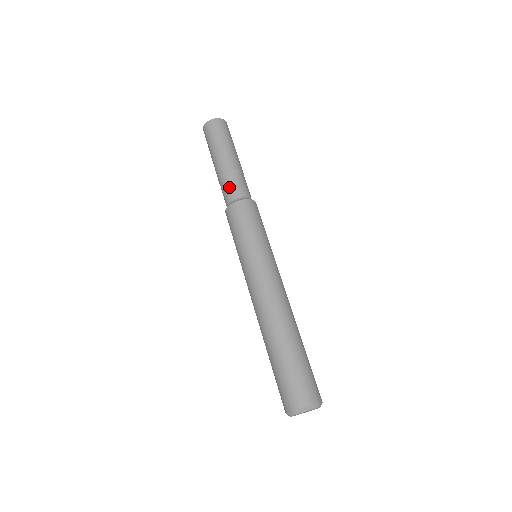
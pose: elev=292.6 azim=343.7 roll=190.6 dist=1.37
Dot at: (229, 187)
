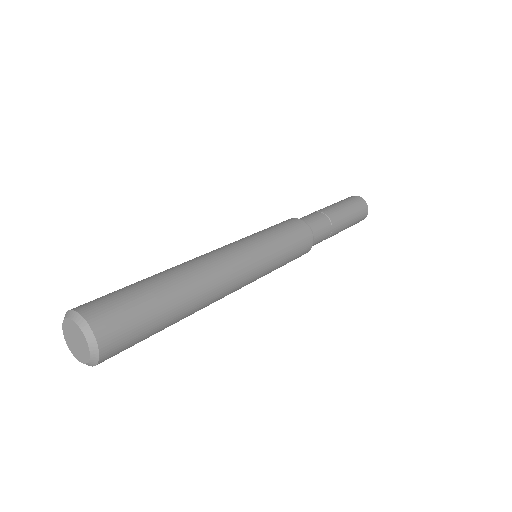
Dot at: (306, 216)
